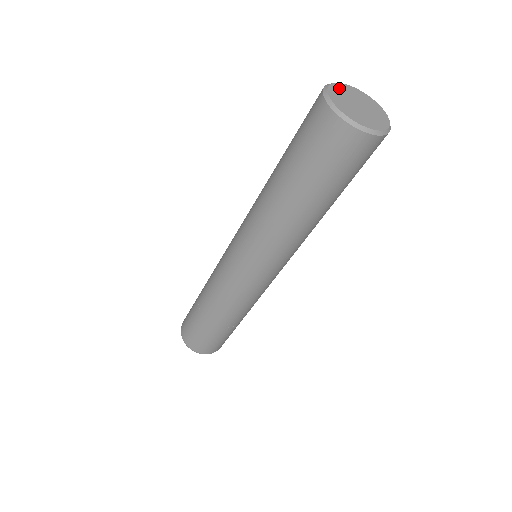
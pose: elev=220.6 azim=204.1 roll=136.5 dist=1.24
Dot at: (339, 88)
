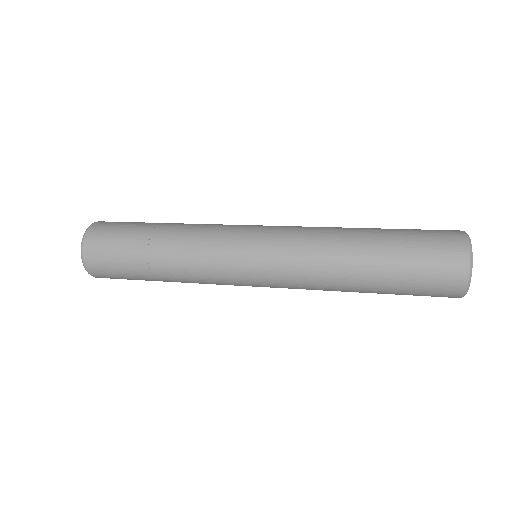
Dot at: occluded
